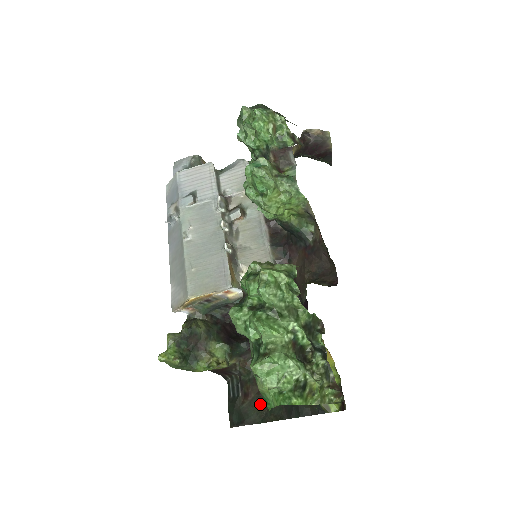
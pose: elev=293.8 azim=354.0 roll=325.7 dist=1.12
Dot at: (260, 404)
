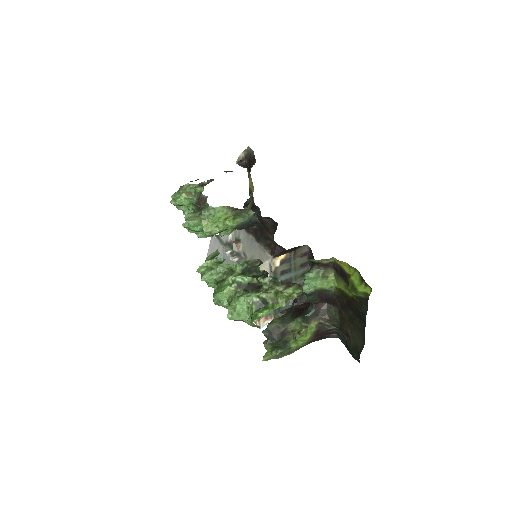
Dot at: (355, 332)
